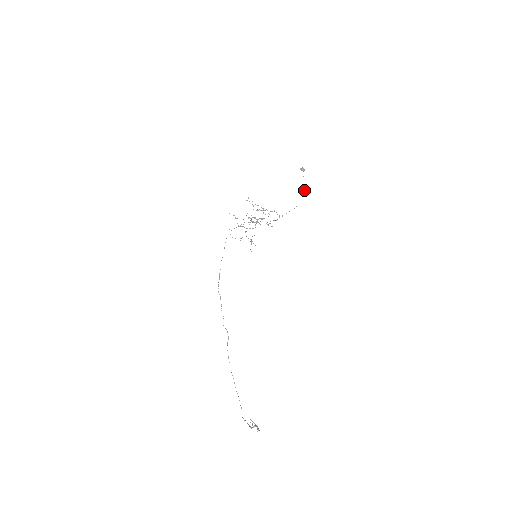
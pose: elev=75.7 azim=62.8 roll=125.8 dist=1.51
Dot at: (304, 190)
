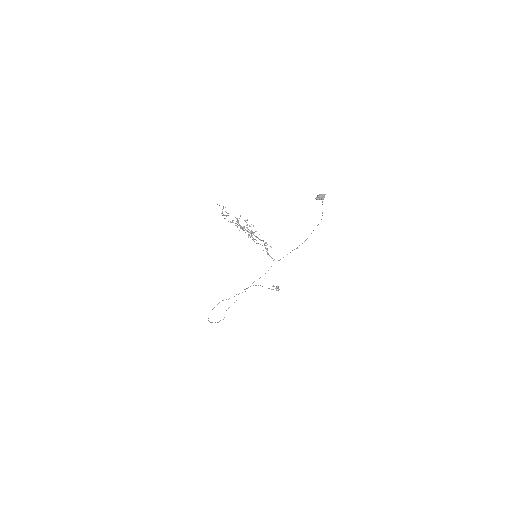
Dot at: occluded
